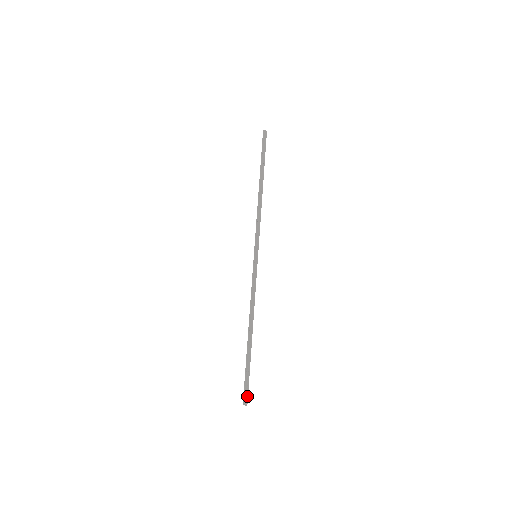
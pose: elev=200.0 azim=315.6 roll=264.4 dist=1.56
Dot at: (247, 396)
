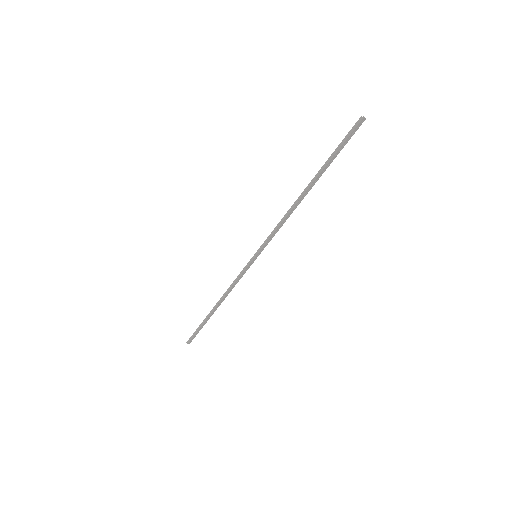
Dot at: occluded
